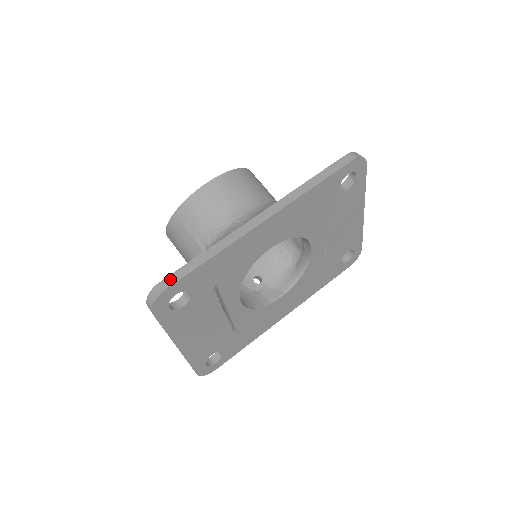
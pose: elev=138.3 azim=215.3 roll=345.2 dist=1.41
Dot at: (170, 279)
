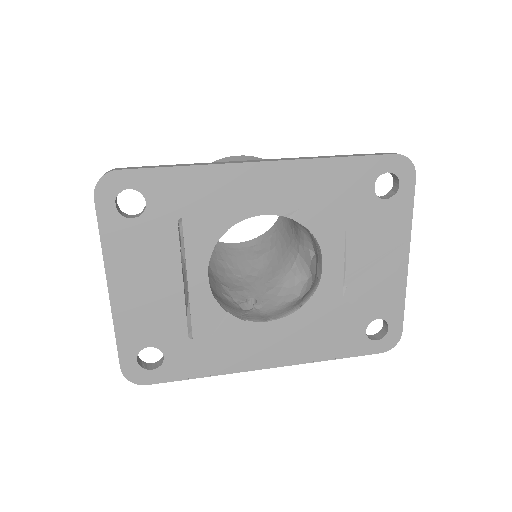
Dot at: (131, 167)
